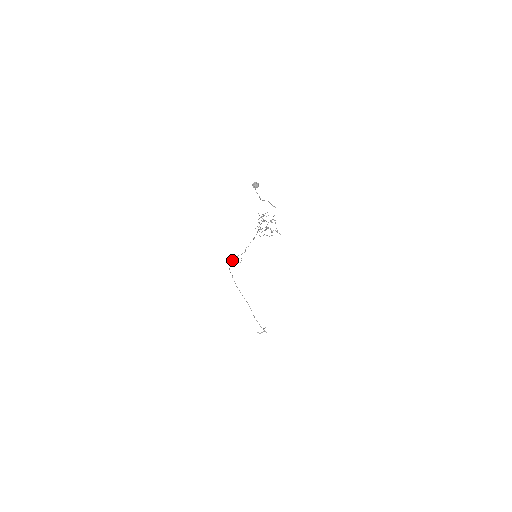
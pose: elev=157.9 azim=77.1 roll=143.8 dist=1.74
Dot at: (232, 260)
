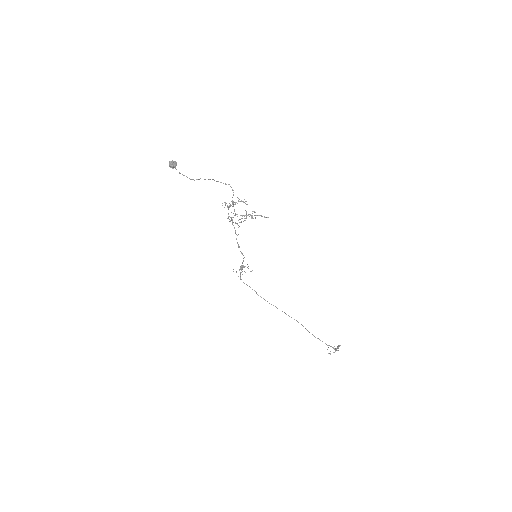
Dot at: (240, 272)
